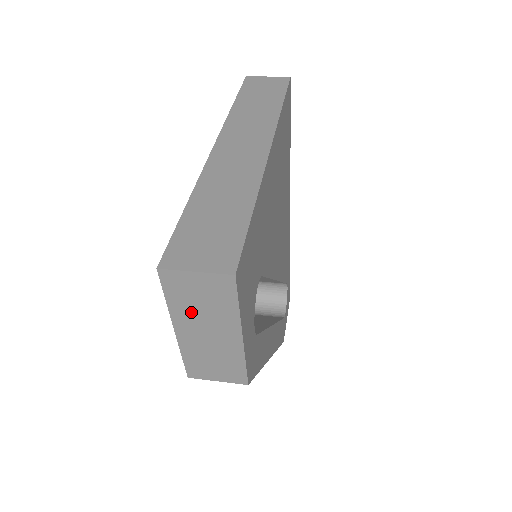
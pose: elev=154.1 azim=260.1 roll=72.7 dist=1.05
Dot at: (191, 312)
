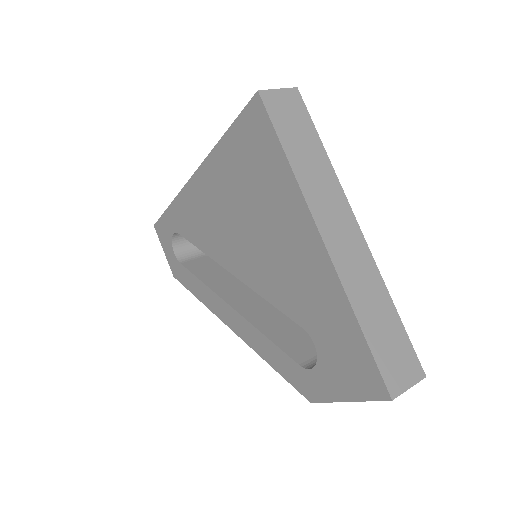
Dot at: occluded
